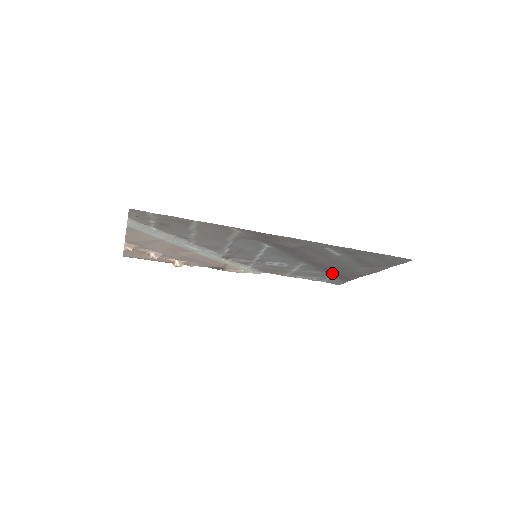
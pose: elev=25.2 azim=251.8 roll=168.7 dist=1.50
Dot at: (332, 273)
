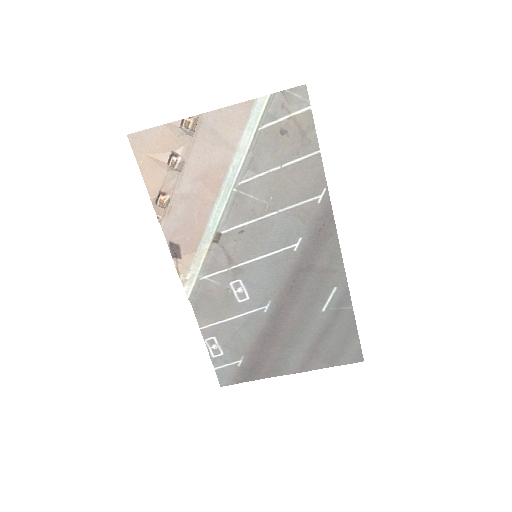
Dot at: (256, 351)
